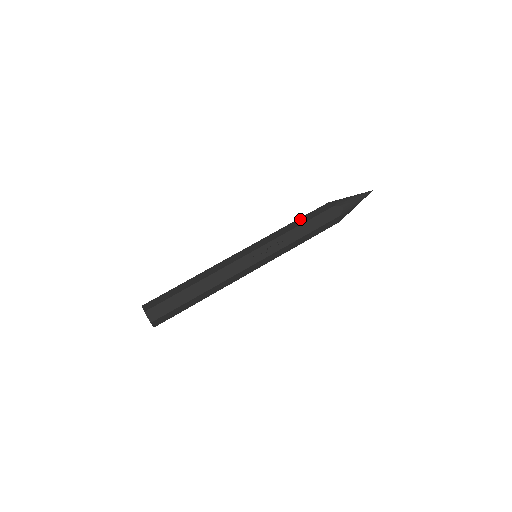
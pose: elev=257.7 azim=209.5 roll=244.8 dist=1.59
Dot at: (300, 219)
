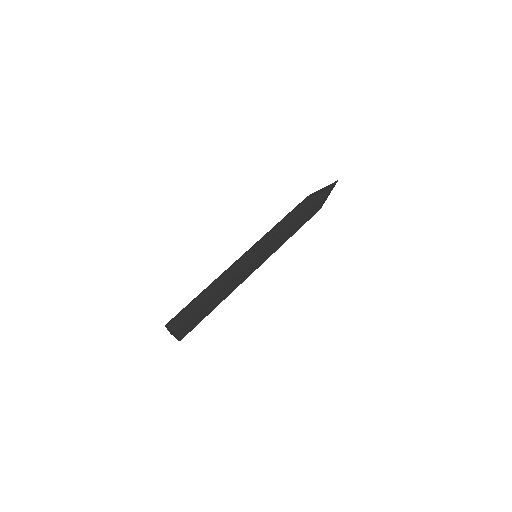
Dot at: (284, 217)
